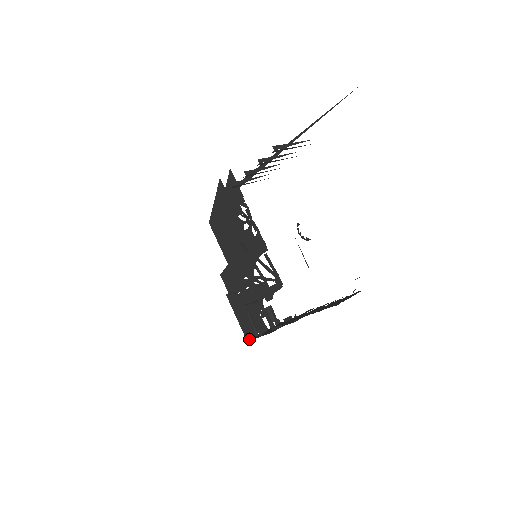
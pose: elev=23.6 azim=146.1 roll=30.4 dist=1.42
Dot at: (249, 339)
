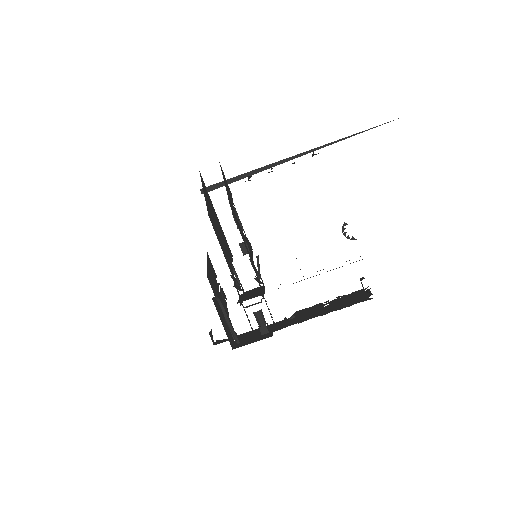
Dot at: (233, 347)
